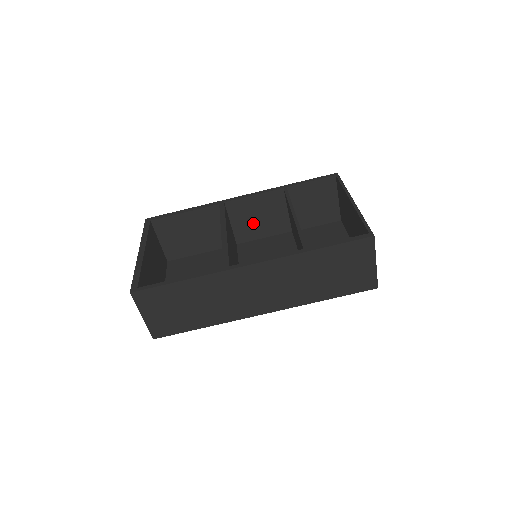
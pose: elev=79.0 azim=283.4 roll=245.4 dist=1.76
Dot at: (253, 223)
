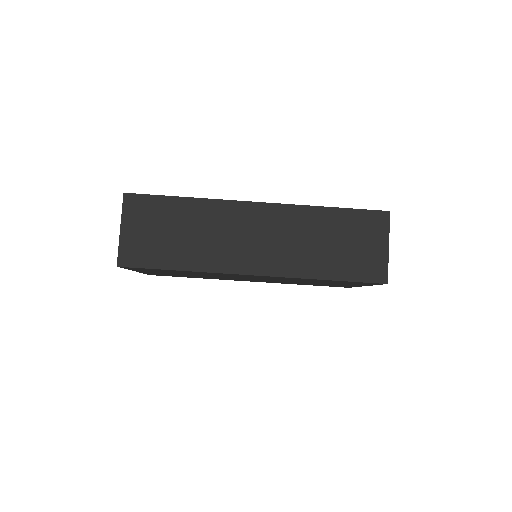
Dot at: occluded
